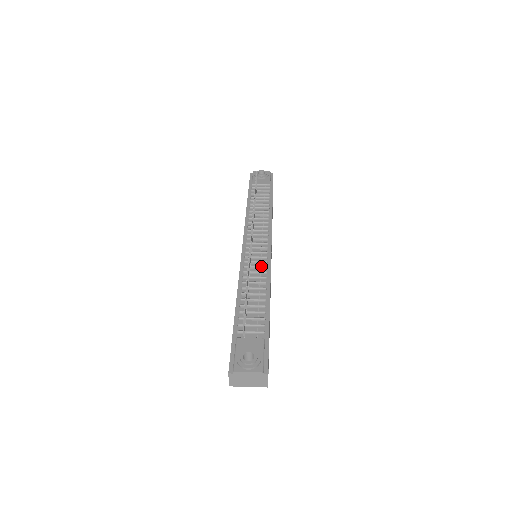
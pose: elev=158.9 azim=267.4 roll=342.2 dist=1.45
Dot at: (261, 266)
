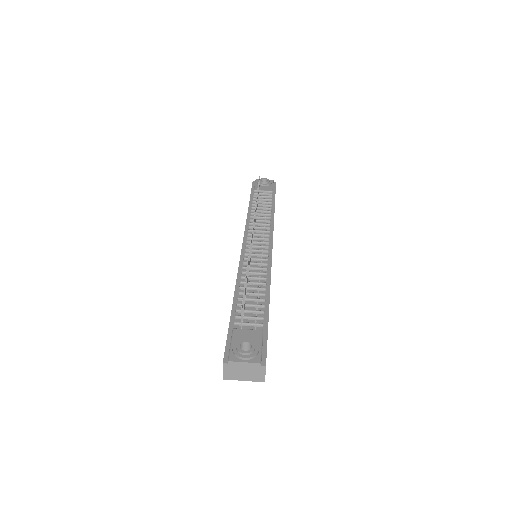
Dot at: (261, 263)
